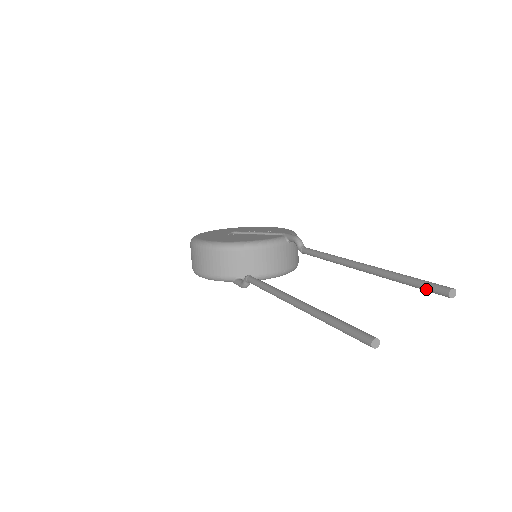
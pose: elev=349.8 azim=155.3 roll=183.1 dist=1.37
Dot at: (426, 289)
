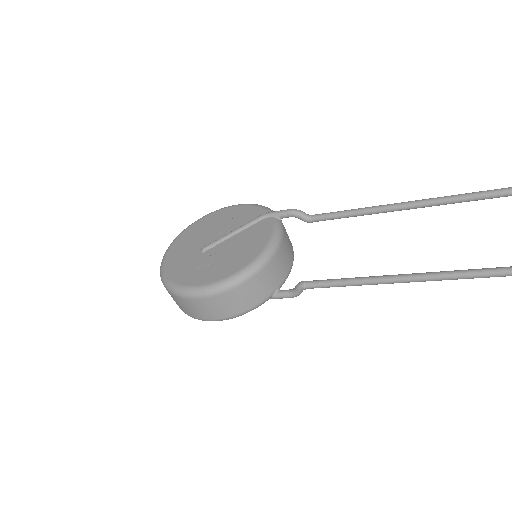
Dot at: out of frame
